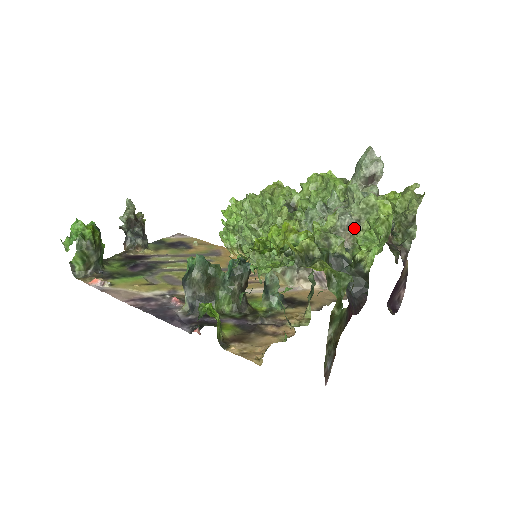
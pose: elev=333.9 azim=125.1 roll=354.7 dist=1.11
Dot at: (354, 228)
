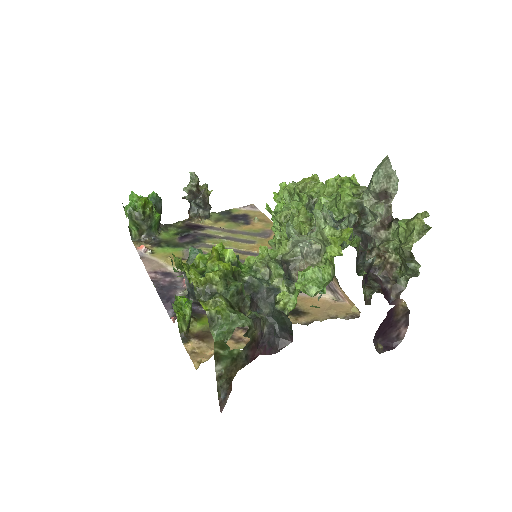
Dot at: (314, 258)
